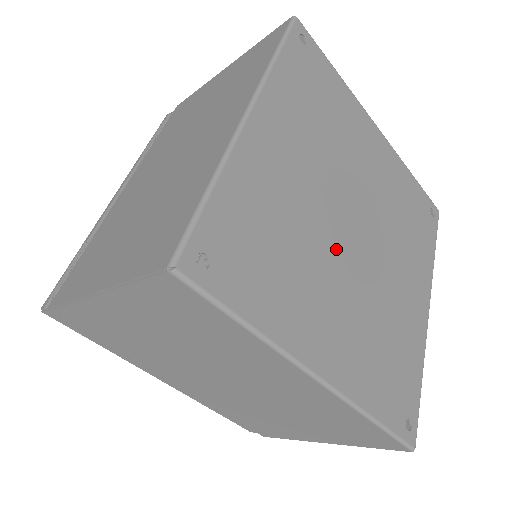
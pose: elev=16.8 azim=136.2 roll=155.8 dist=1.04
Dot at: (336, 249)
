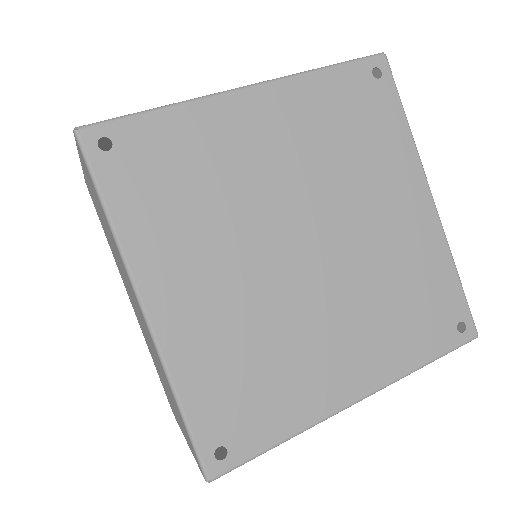
Dot at: (302, 294)
